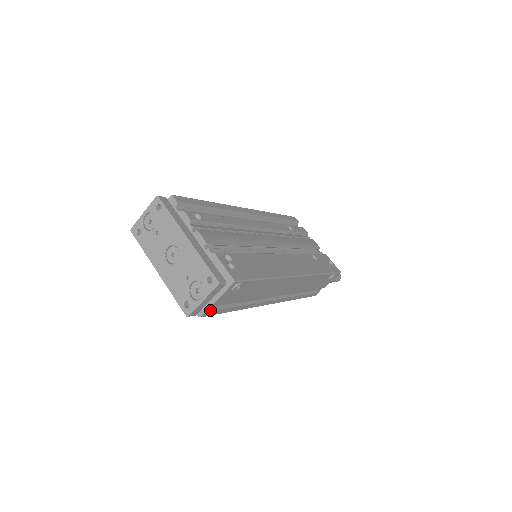
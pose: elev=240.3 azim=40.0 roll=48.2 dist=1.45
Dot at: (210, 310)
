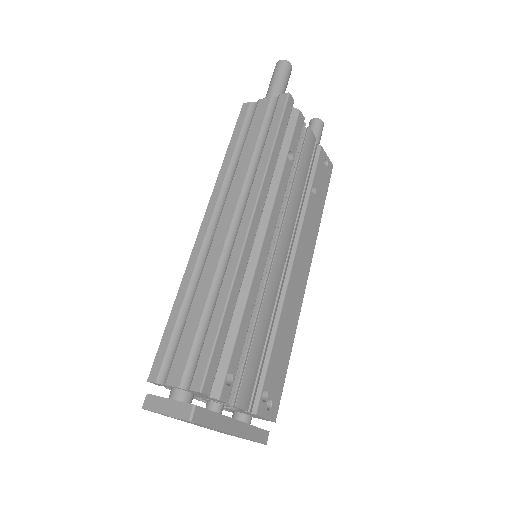
Dot at: occluded
